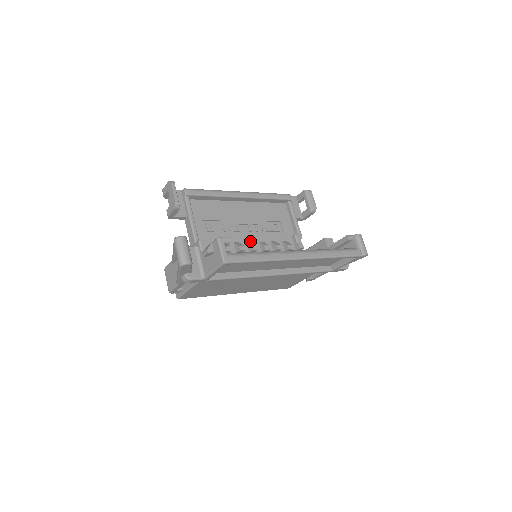
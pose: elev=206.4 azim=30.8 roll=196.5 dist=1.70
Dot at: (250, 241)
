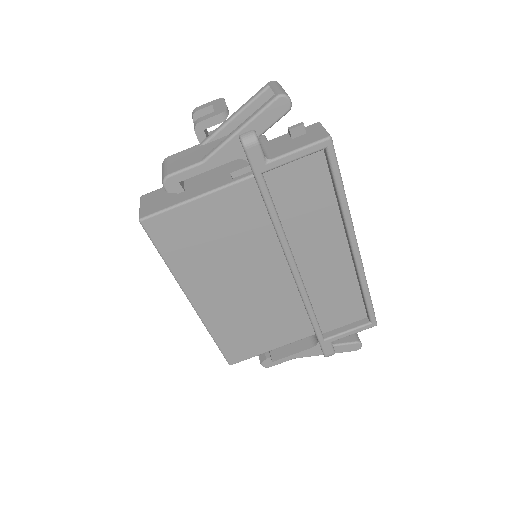
Dot at: occluded
